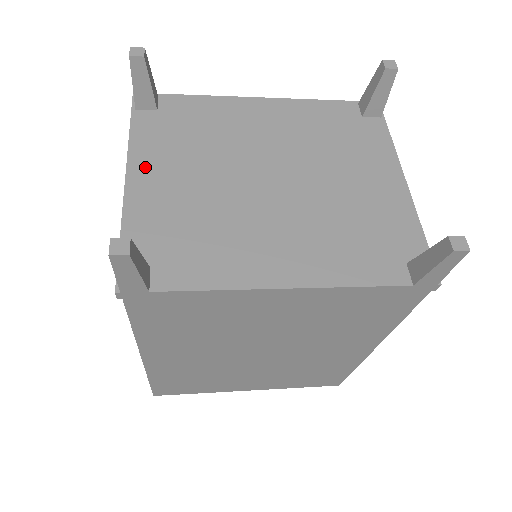
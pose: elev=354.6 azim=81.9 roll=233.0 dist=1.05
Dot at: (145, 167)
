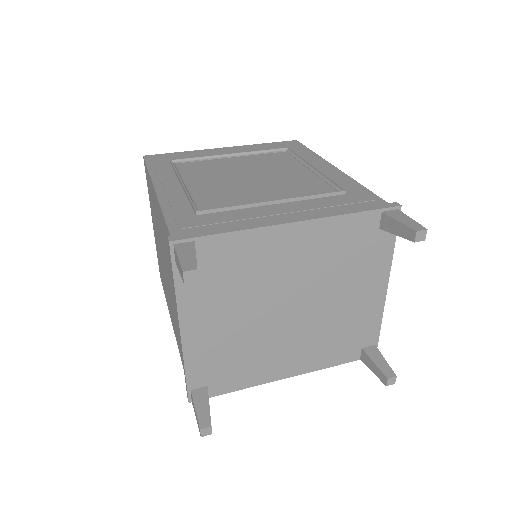
Dot at: (194, 320)
